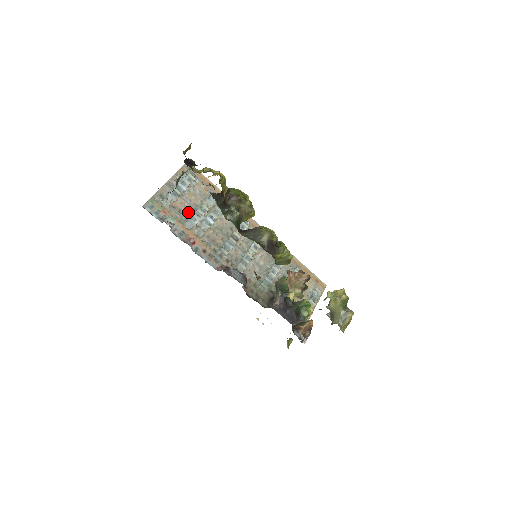
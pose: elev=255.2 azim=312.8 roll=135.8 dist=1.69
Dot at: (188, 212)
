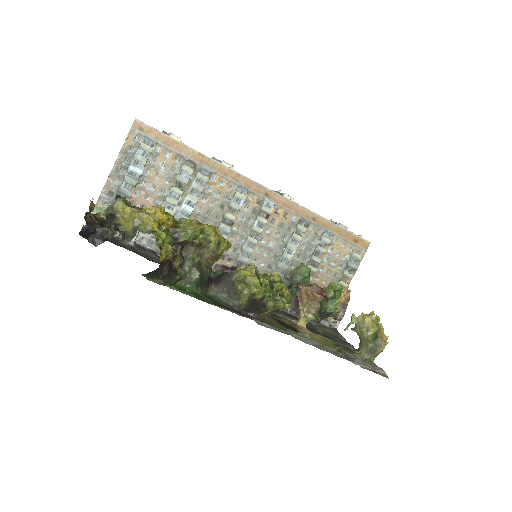
Dot at: occluded
